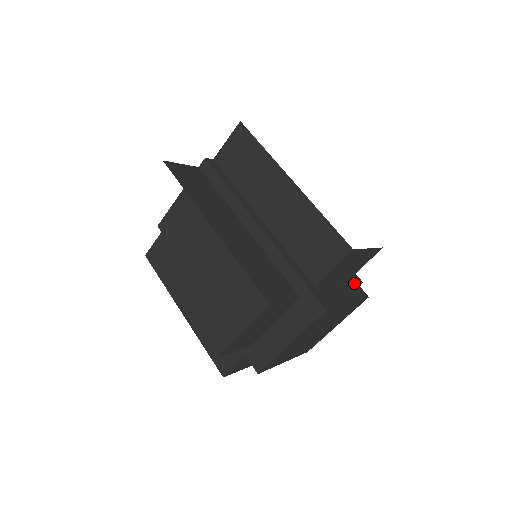
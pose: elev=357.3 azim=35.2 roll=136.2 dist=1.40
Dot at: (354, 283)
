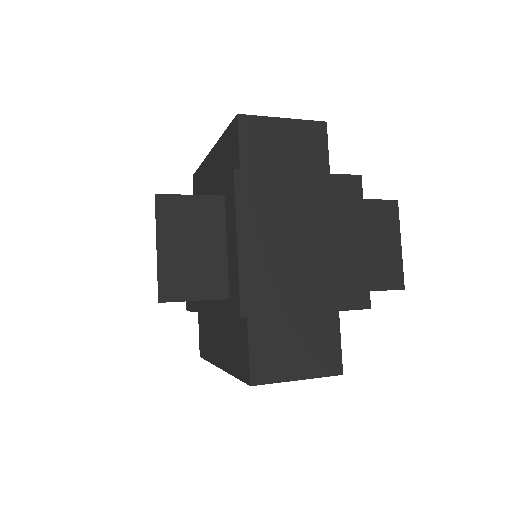
Dot at: occluded
